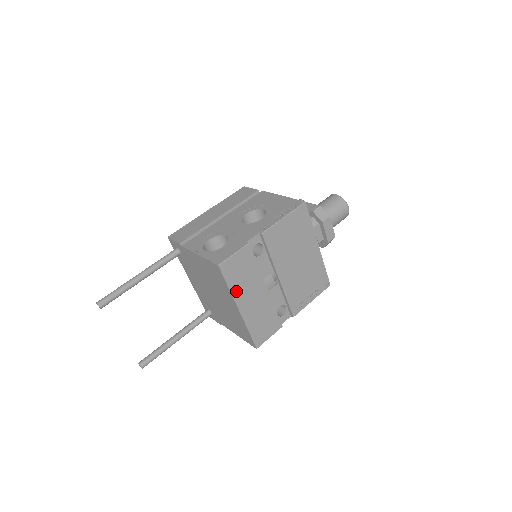
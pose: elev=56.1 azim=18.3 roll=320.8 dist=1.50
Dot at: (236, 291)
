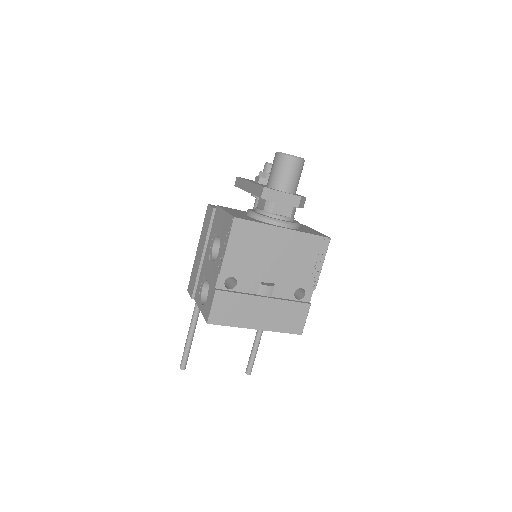
Dot at: (240, 322)
